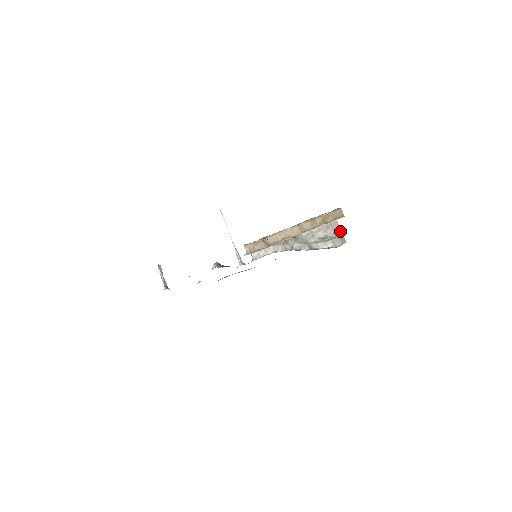
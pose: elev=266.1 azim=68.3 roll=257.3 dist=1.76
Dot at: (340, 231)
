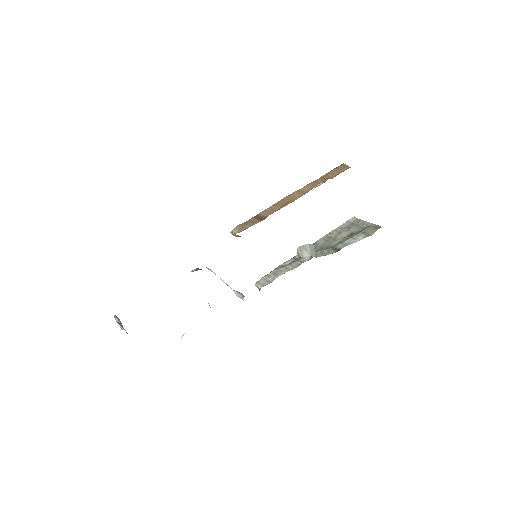
Dot at: (367, 223)
